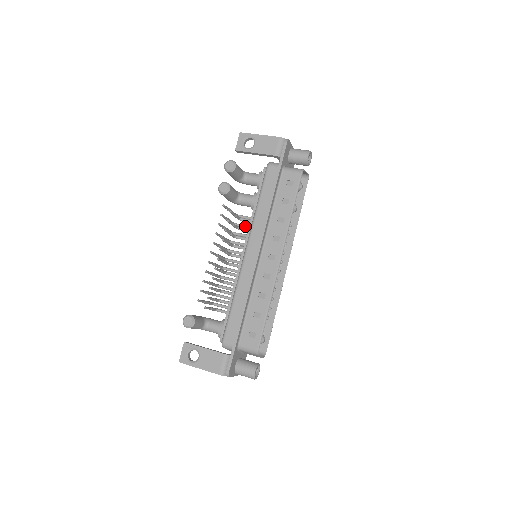
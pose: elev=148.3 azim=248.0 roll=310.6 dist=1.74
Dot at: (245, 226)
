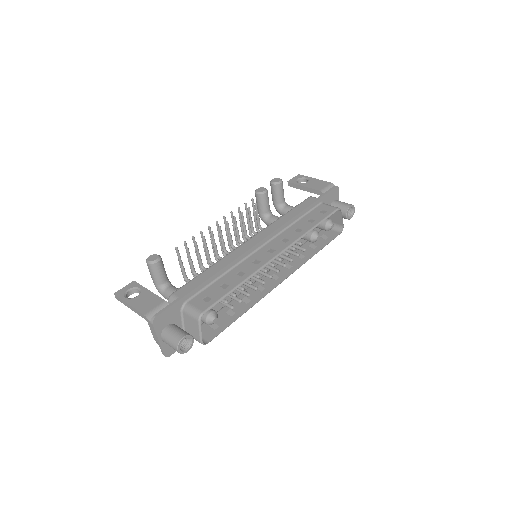
Dot at: occluded
